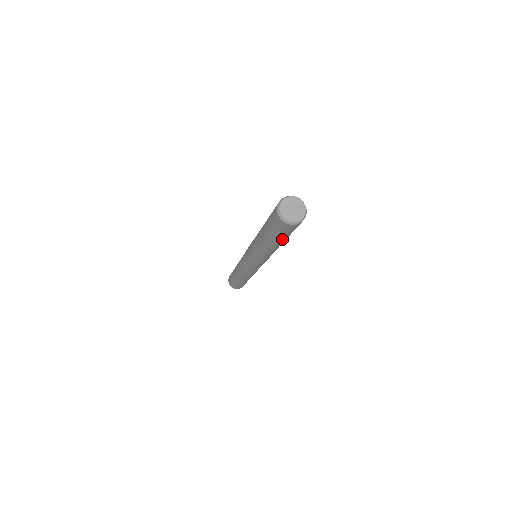
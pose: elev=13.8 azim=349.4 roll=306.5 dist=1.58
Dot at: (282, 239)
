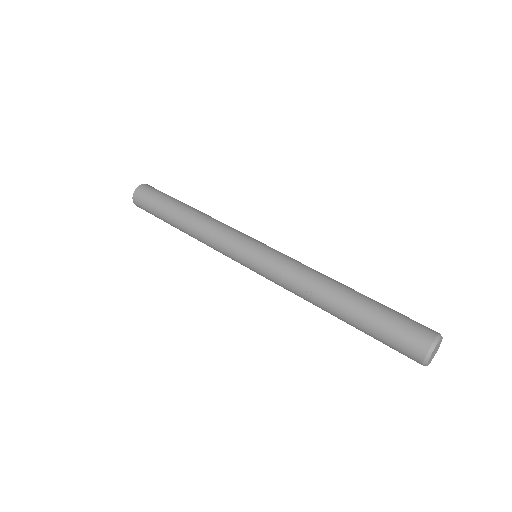
Dot at: occluded
